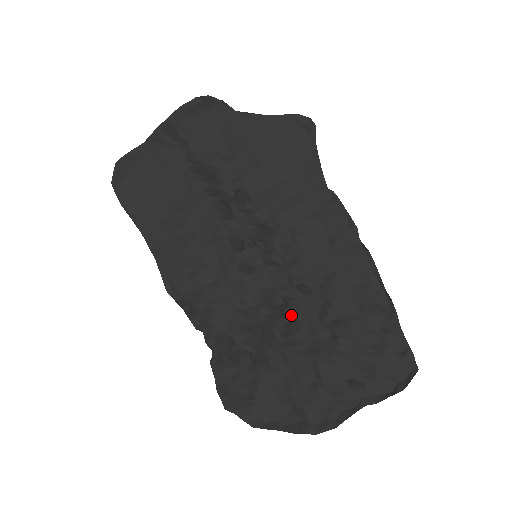
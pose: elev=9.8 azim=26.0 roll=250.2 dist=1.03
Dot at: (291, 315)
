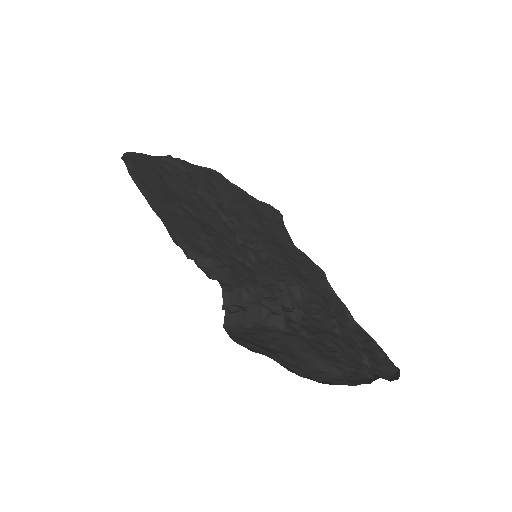
Dot at: (292, 304)
